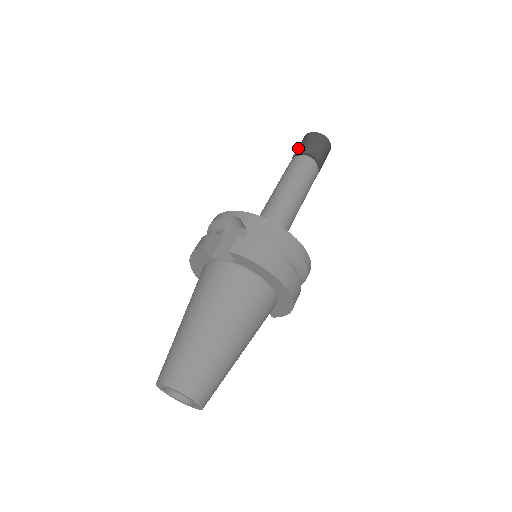
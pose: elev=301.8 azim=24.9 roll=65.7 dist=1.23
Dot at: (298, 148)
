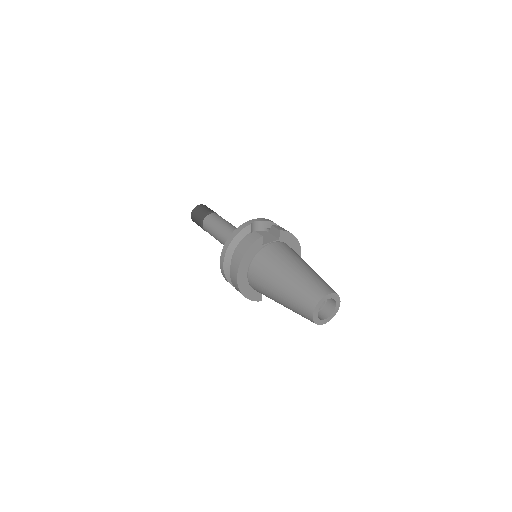
Dot at: (202, 212)
